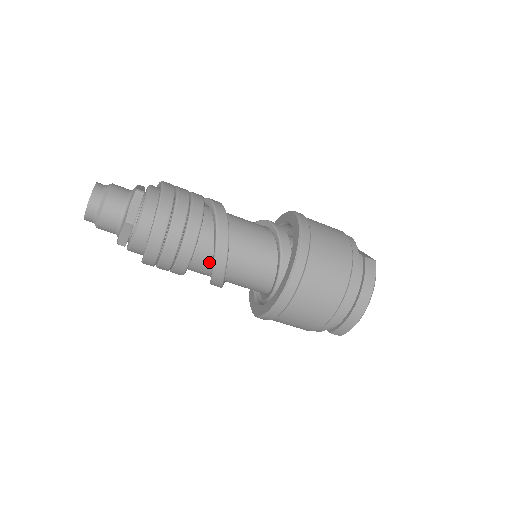
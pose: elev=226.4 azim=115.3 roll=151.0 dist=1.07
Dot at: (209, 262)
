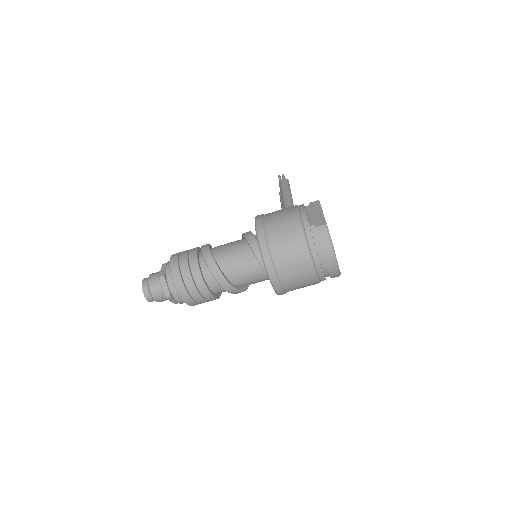
Dot at: occluded
